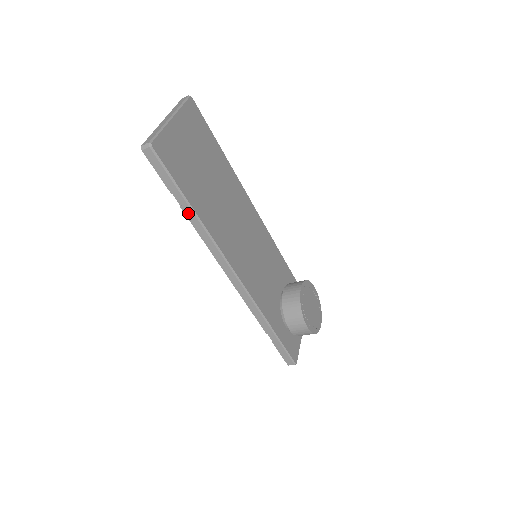
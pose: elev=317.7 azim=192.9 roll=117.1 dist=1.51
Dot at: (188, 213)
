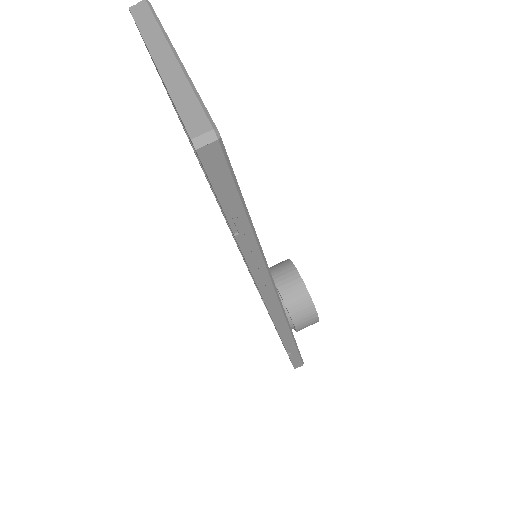
Dot at: (245, 242)
